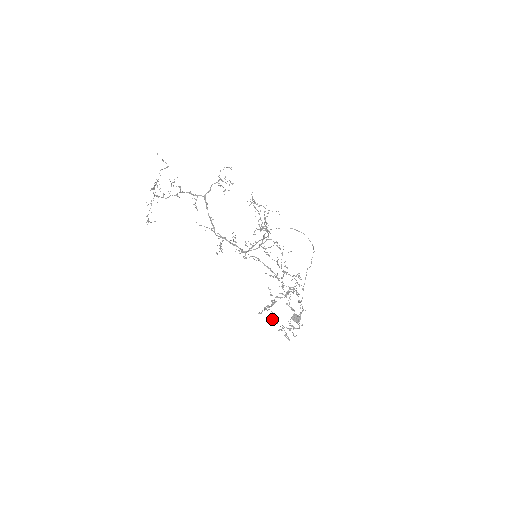
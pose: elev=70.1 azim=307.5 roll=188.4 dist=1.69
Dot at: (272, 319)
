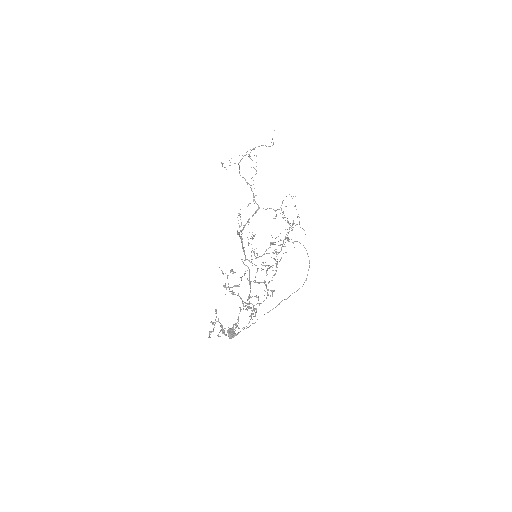
Dot at: (215, 309)
